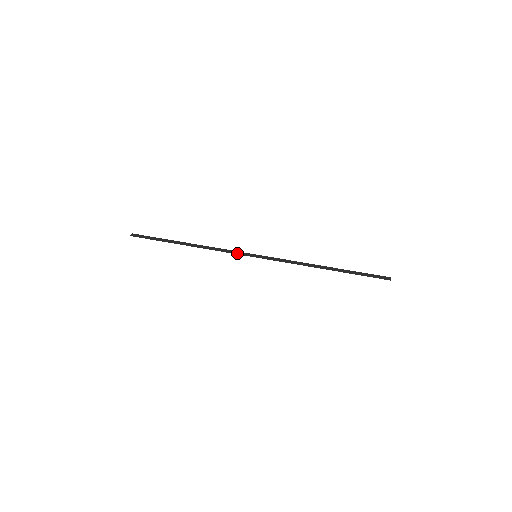
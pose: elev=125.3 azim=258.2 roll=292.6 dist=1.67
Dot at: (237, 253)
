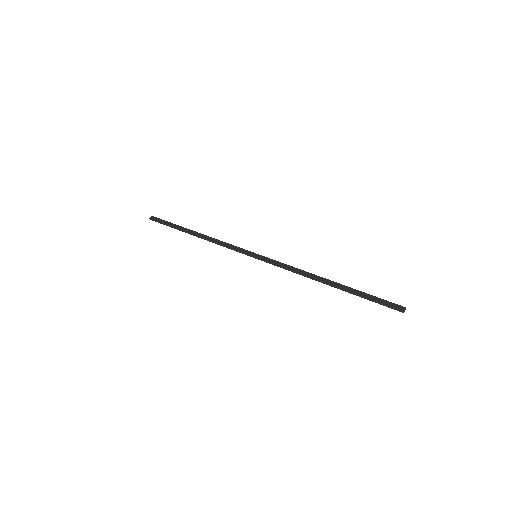
Dot at: (238, 250)
